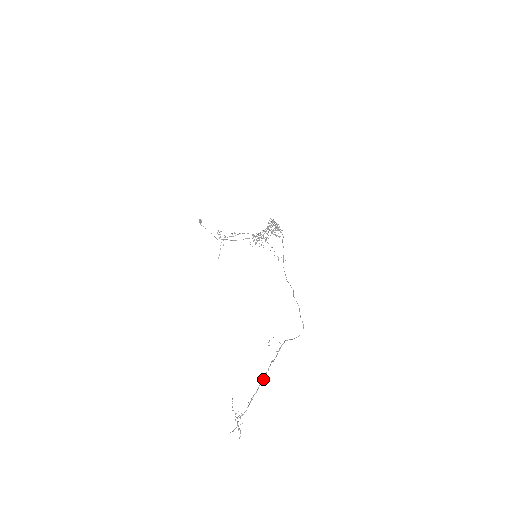
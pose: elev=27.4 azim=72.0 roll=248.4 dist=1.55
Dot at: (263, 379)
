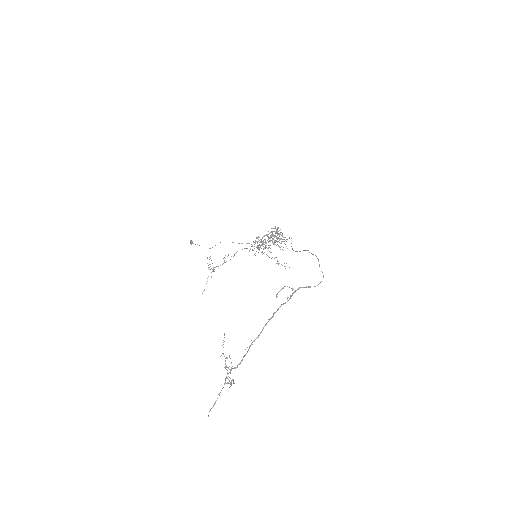
Dot at: (270, 318)
